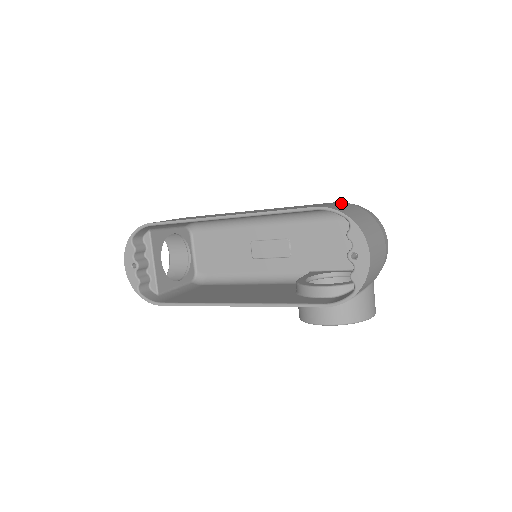
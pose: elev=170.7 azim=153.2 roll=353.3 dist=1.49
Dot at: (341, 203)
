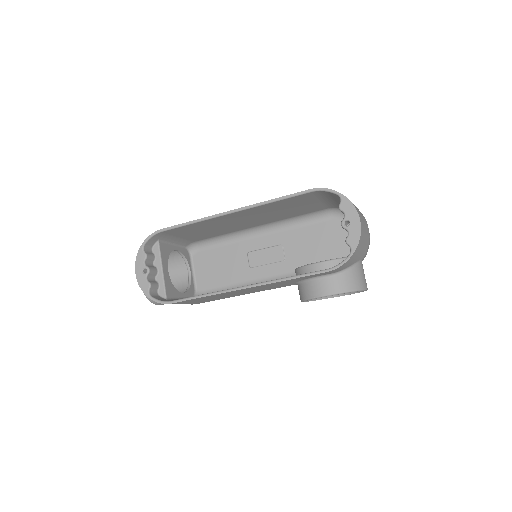
Dot at: occluded
